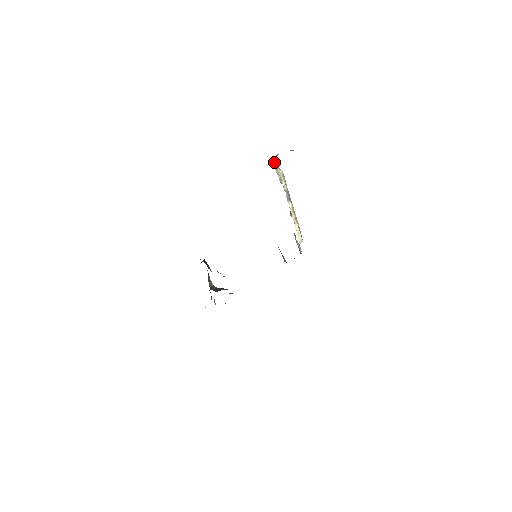
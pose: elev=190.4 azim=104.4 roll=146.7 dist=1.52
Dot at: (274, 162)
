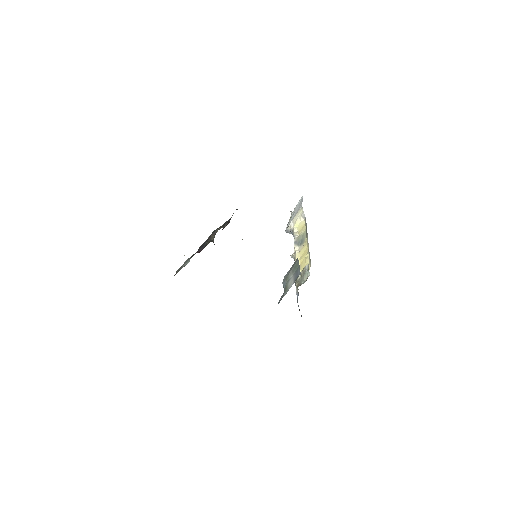
Dot at: (302, 209)
